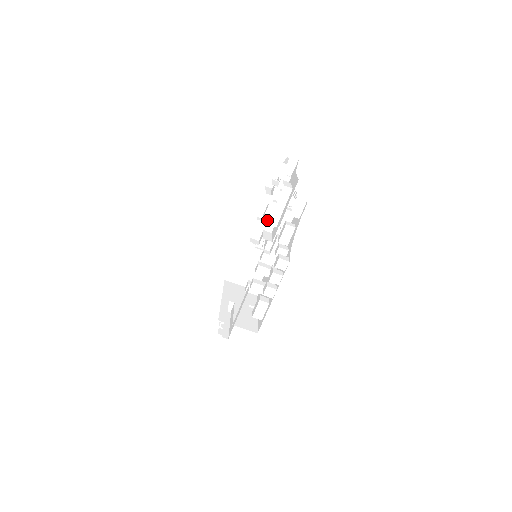
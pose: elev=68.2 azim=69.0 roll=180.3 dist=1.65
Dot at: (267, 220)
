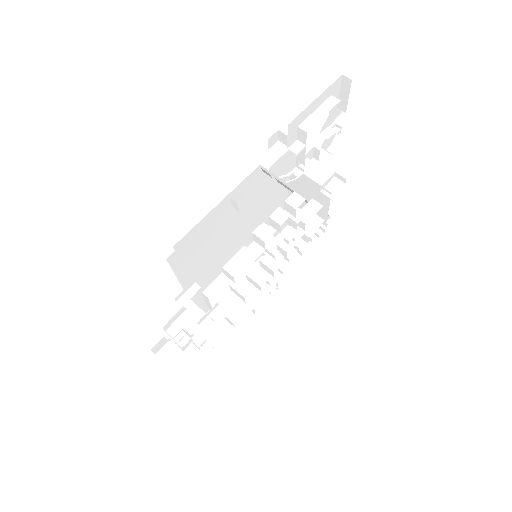
Dot at: (296, 140)
